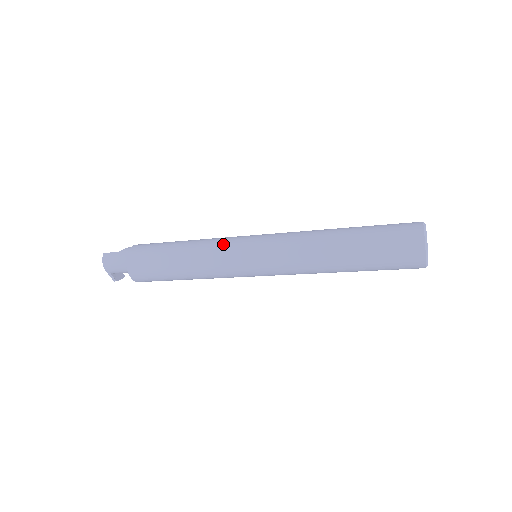
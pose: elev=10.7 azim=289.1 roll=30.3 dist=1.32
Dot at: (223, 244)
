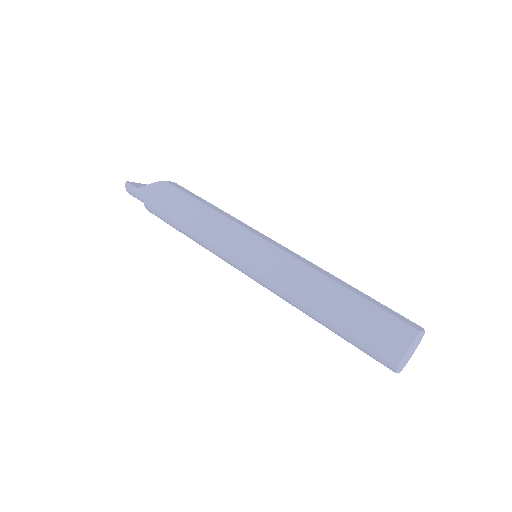
Dot at: (221, 242)
